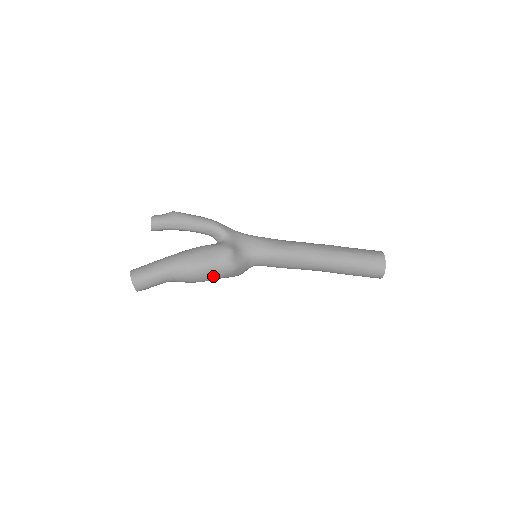
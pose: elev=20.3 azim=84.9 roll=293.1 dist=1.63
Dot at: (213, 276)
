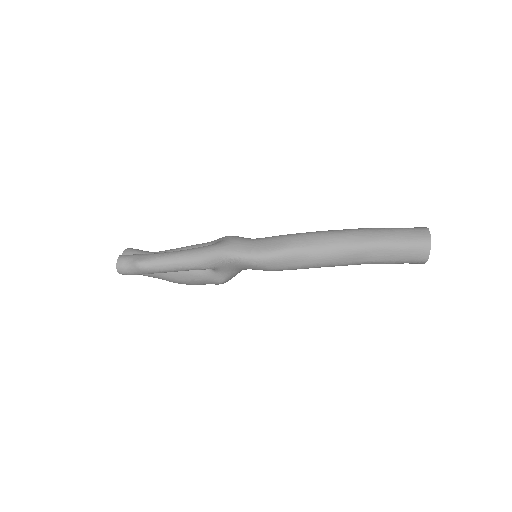
Dot at: occluded
